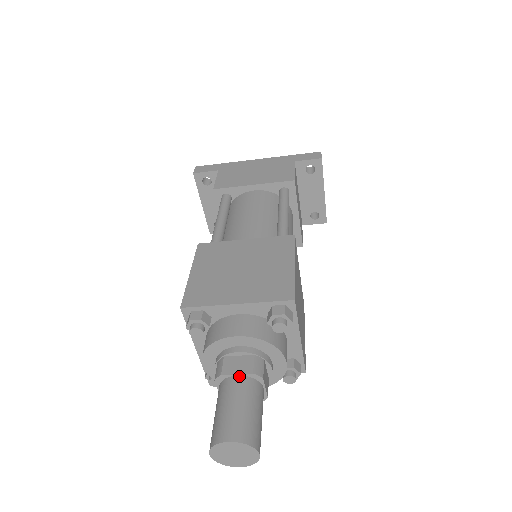
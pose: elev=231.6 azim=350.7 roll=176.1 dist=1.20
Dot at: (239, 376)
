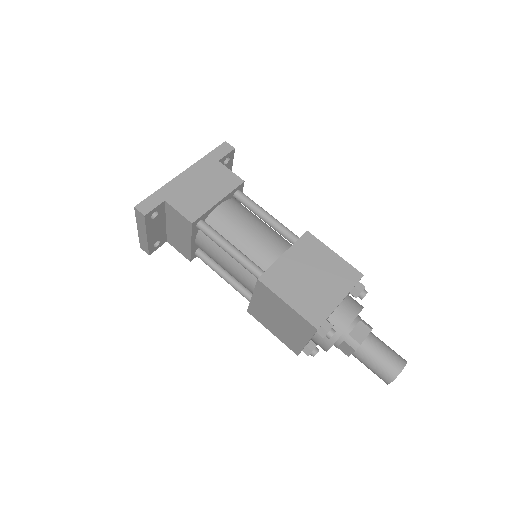
Dot at: (367, 337)
